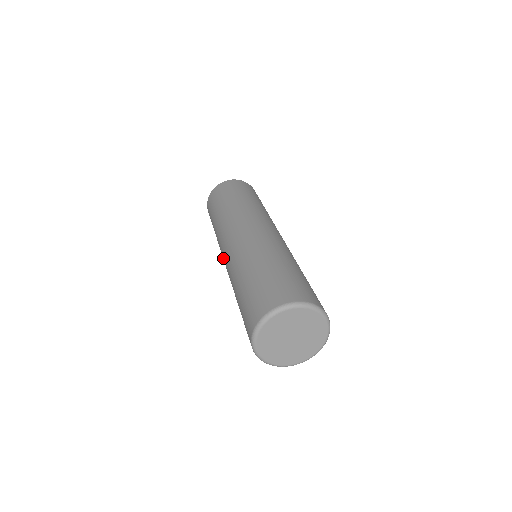
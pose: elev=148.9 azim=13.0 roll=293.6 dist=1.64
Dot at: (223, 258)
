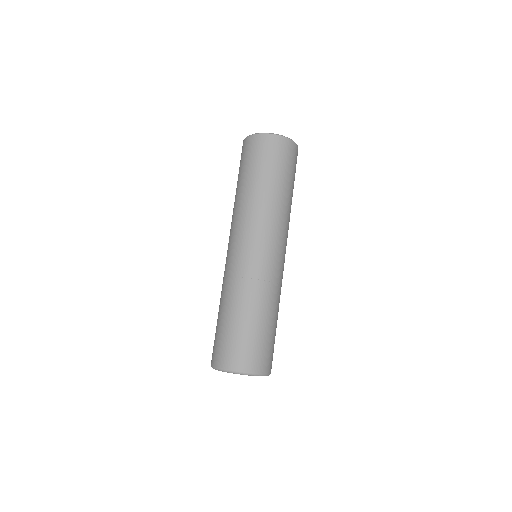
Dot at: (228, 244)
